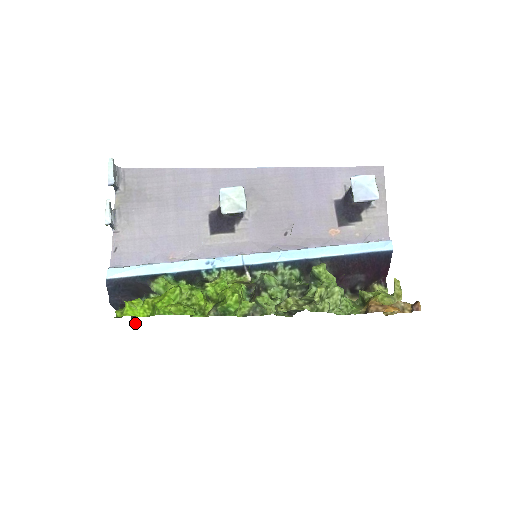
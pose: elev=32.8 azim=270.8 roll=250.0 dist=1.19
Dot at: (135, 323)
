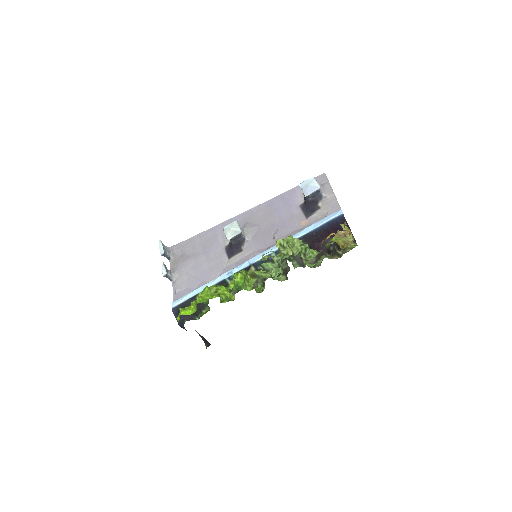
Dot at: (207, 346)
